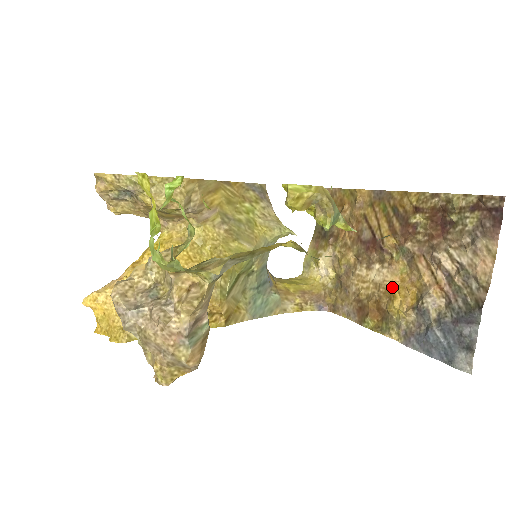
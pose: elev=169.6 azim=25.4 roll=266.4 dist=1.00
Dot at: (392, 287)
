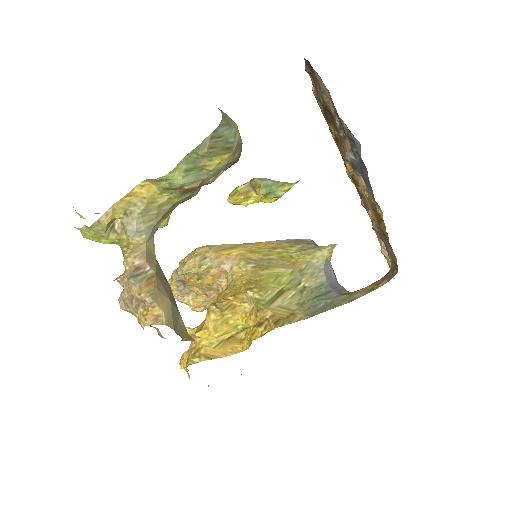
Dot at: occluded
